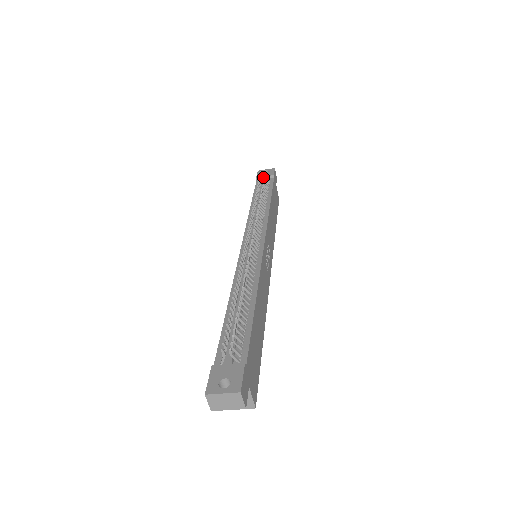
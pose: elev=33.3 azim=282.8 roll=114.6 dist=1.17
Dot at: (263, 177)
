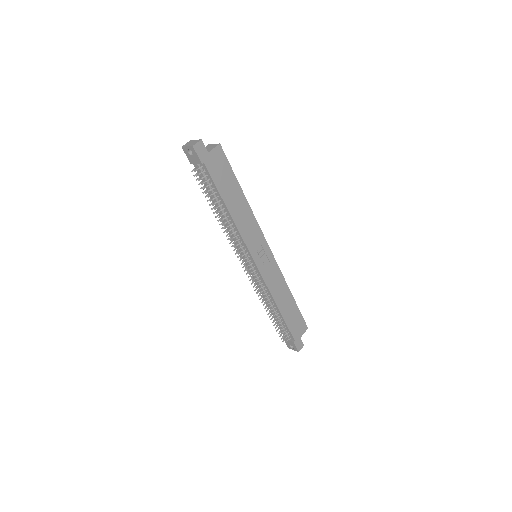
Dot at: (196, 166)
